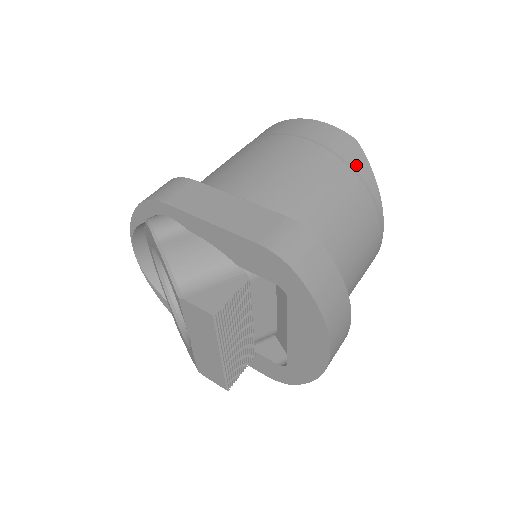
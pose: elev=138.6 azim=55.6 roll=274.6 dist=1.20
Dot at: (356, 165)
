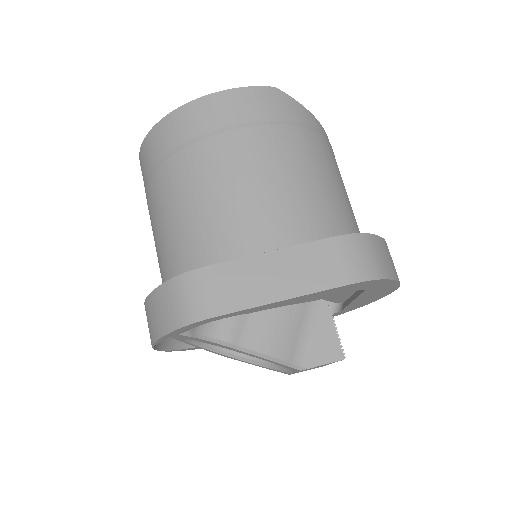
Dot at: (298, 118)
